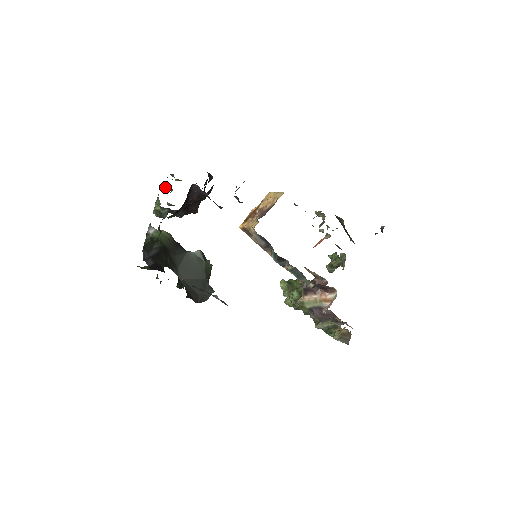
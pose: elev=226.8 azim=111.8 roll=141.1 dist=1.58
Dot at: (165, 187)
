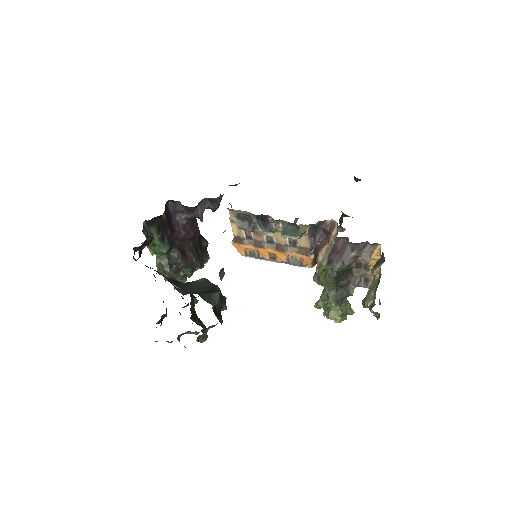
Dot at: occluded
